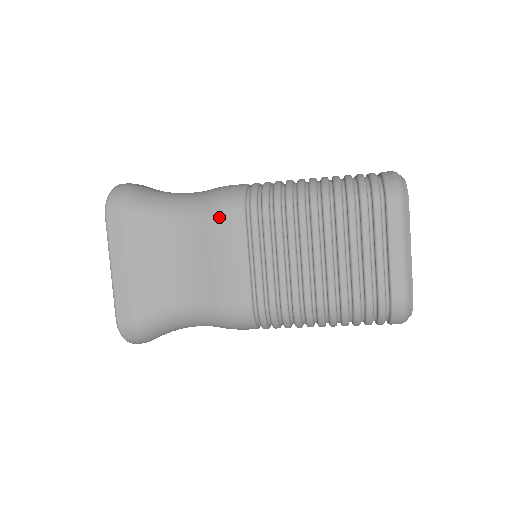
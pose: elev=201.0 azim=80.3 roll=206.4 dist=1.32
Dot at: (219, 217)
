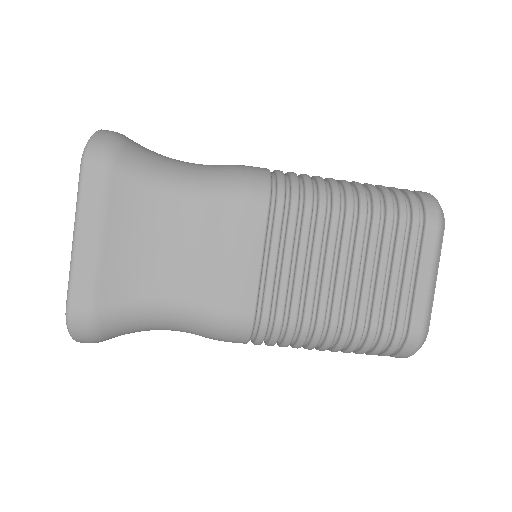
Dot at: (237, 200)
